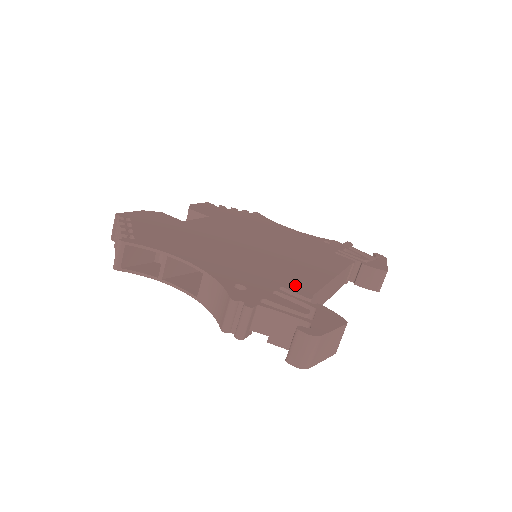
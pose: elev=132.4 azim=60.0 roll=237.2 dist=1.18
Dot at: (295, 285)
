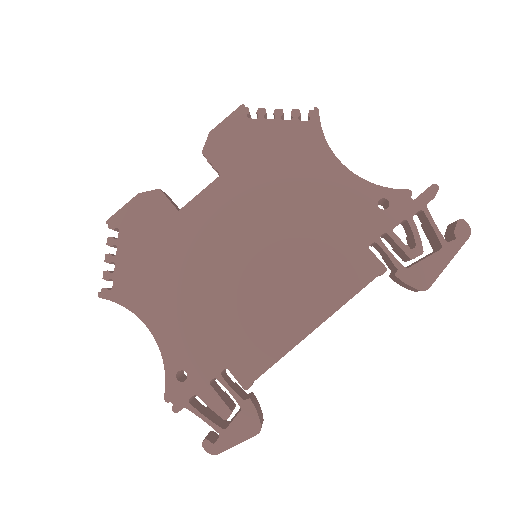
Dot at: (244, 362)
